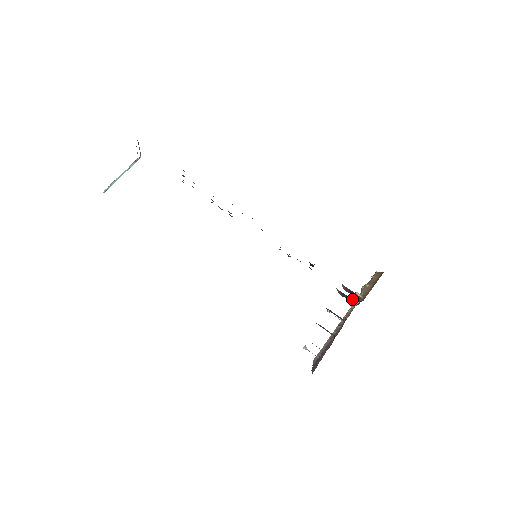
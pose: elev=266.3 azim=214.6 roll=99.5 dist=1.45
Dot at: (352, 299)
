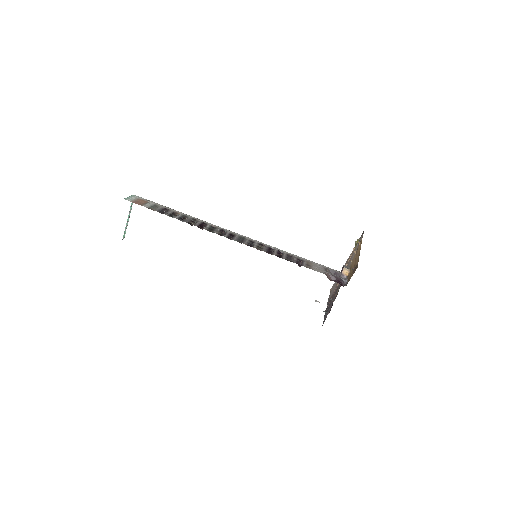
Dot at: (341, 274)
